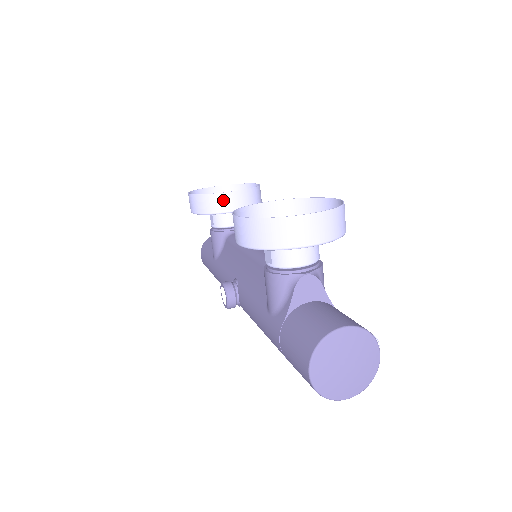
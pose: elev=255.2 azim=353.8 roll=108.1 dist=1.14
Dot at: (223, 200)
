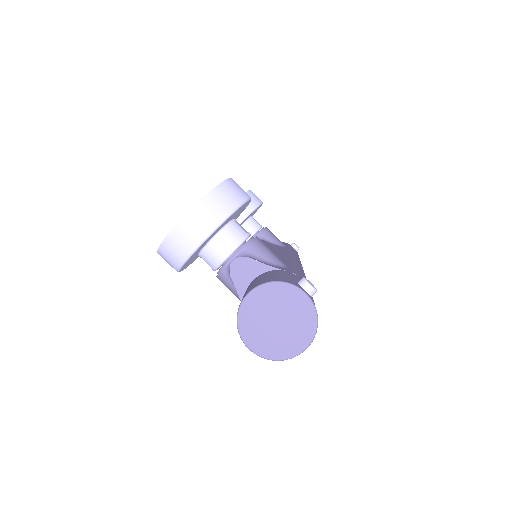
Dot at: occluded
